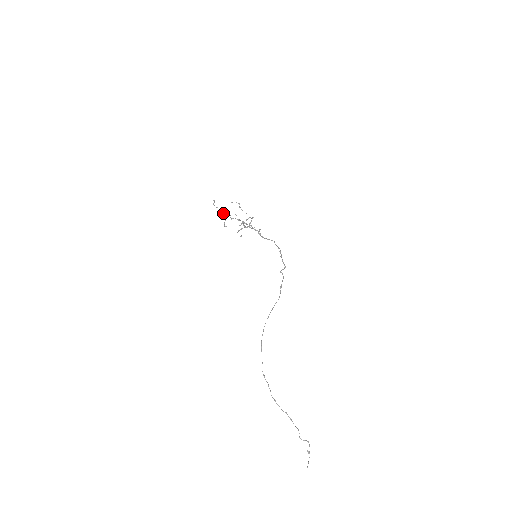
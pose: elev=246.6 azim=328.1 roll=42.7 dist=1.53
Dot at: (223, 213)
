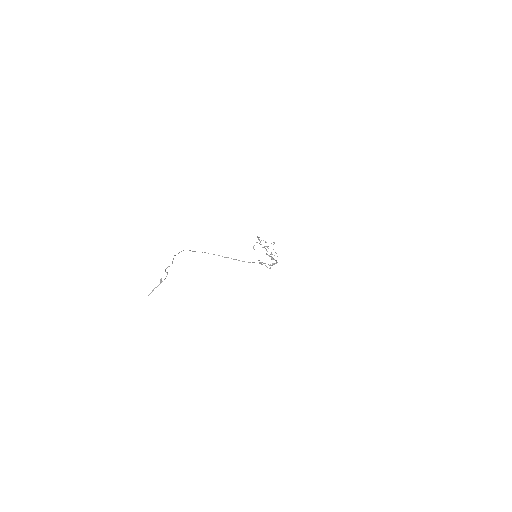
Dot at: (259, 239)
